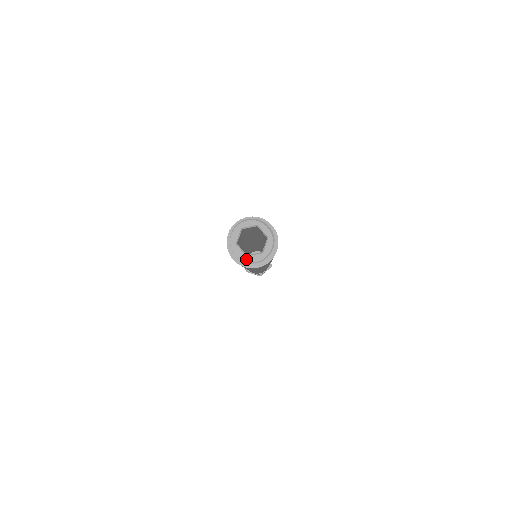
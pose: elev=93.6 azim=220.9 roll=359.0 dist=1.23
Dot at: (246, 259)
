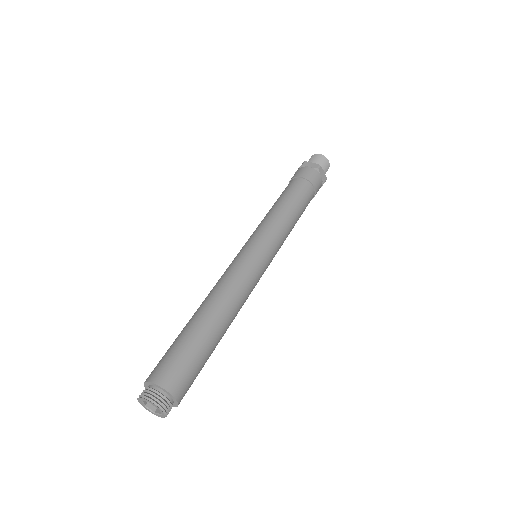
Dot at: (143, 406)
